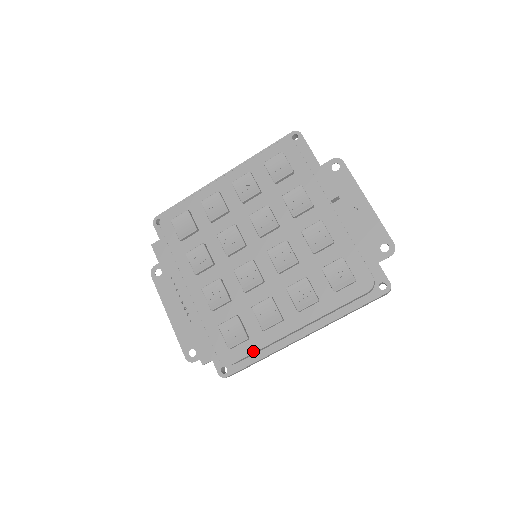
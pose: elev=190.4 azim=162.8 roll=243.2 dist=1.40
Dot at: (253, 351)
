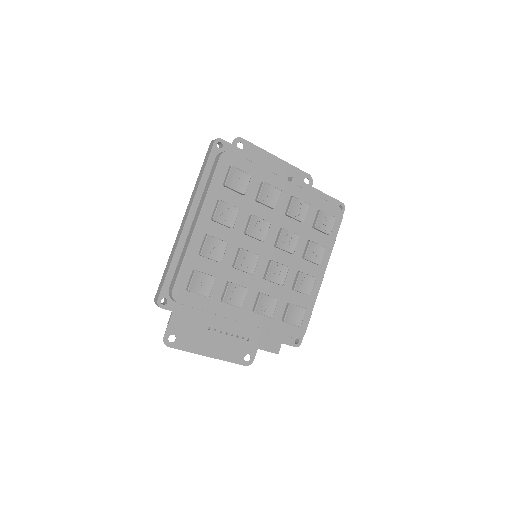
Dot at: (311, 312)
